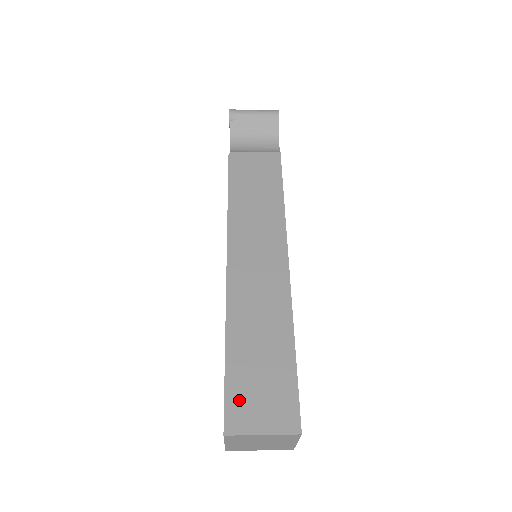
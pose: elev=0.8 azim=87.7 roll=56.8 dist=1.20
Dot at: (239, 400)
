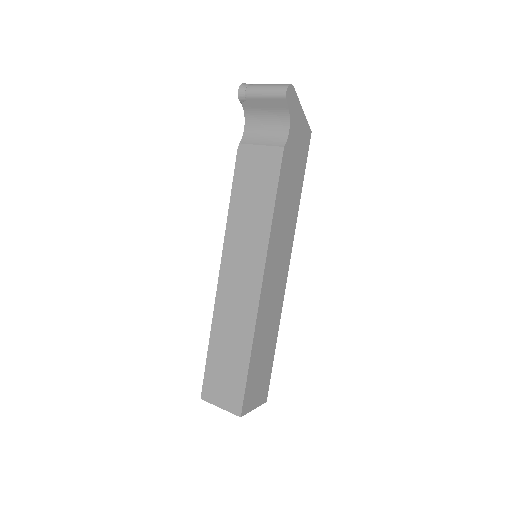
Dot at: (211, 382)
